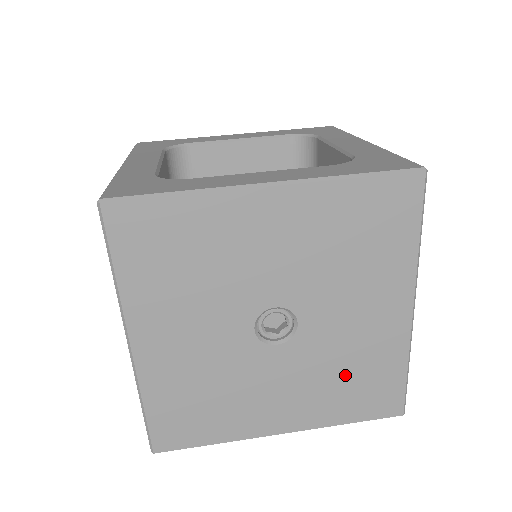
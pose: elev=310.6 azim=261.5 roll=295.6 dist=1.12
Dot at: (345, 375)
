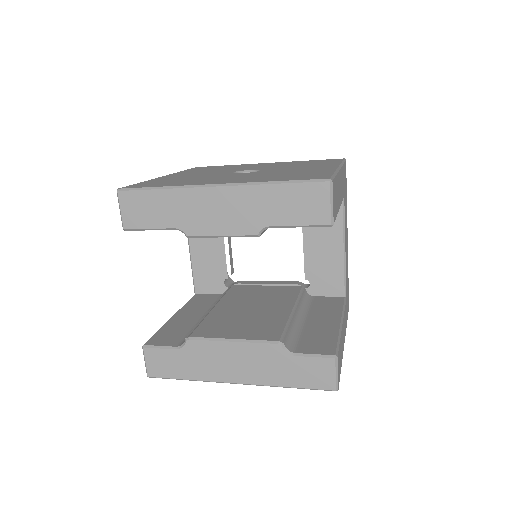
Dot at: occluded
